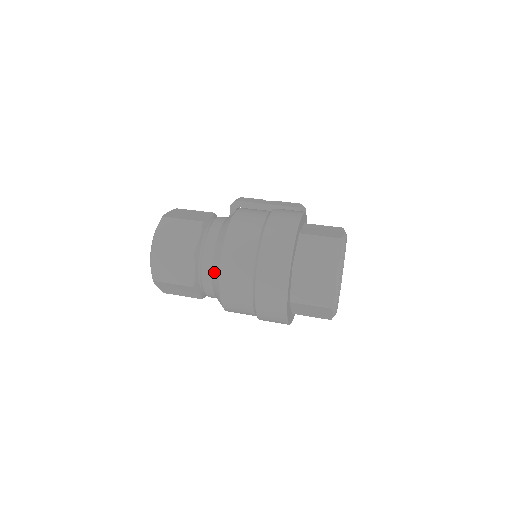
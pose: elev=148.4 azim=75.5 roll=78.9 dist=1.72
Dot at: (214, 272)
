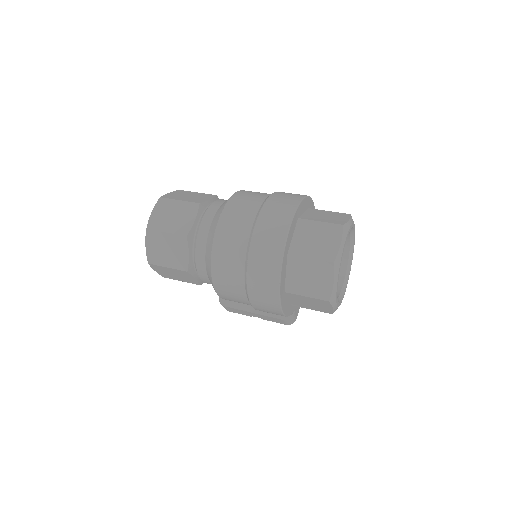
Dot at: (215, 218)
